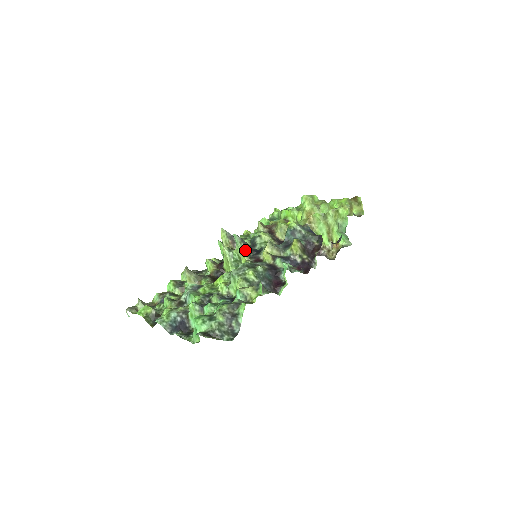
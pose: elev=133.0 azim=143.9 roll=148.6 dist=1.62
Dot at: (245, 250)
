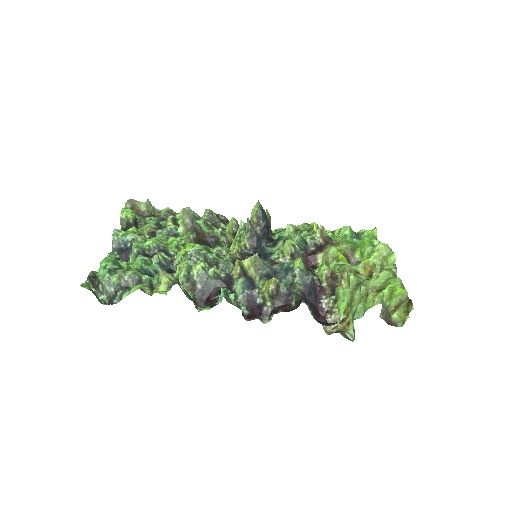
Dot at: (246, 241)
